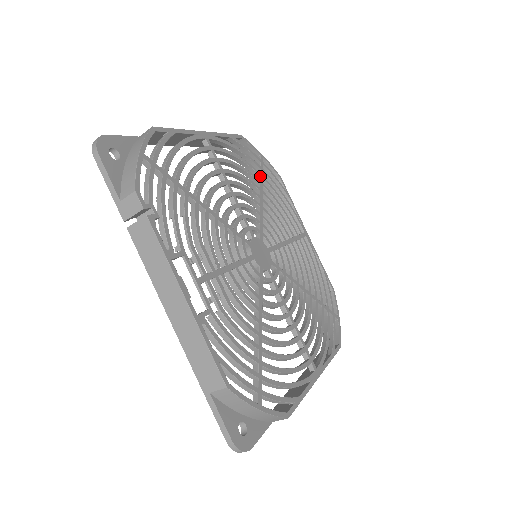
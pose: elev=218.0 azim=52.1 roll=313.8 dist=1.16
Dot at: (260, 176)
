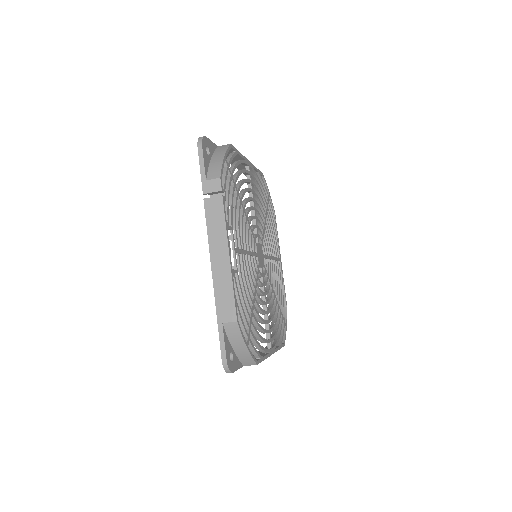
Dot at: (267, 206)
